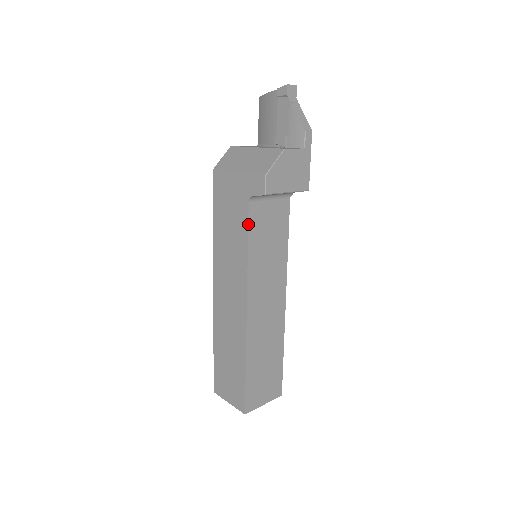
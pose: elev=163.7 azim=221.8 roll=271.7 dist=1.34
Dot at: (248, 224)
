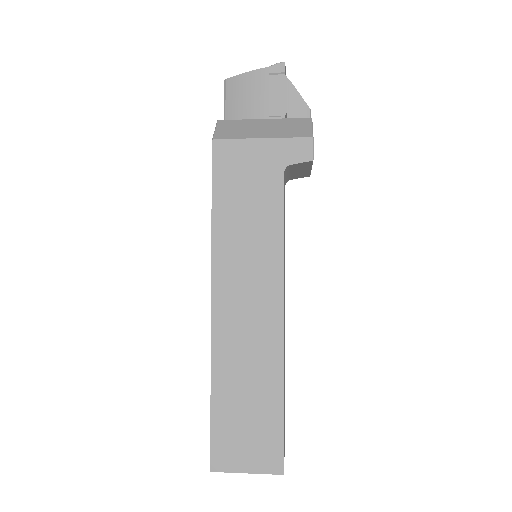
Dot at: (283, 200)
